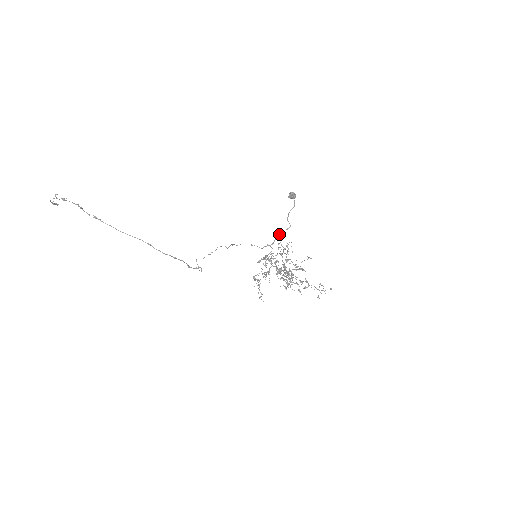
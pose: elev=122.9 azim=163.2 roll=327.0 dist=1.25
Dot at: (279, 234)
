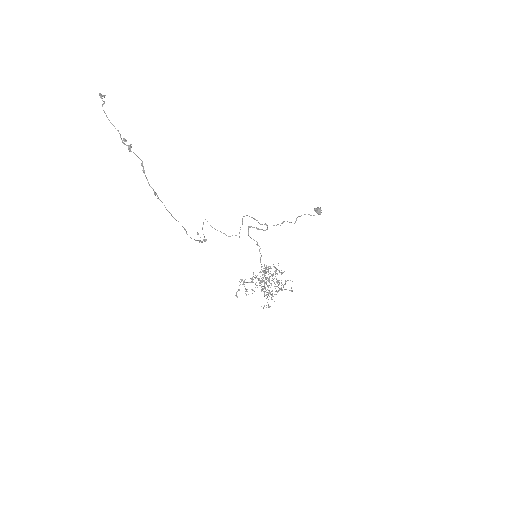
Dot at: (282, 223)
